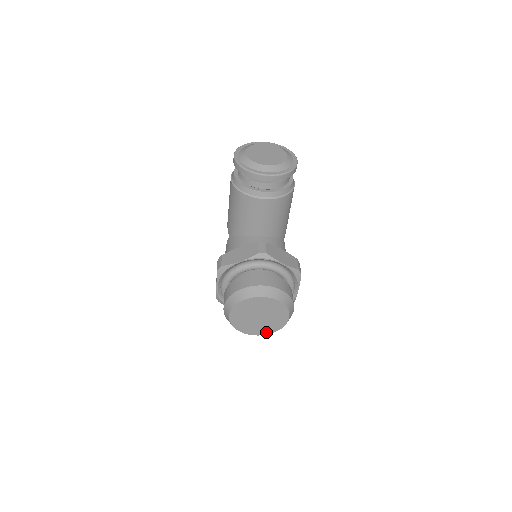
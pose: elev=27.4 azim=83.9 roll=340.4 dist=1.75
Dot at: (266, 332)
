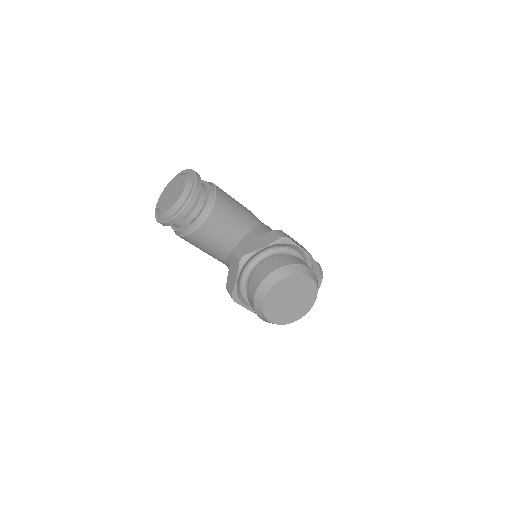
Dot at: (312, 302)
